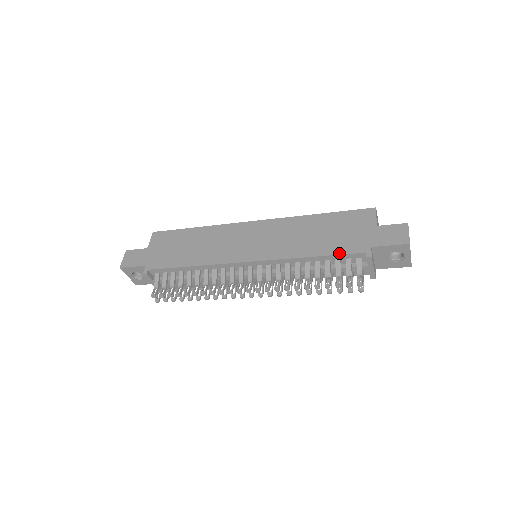
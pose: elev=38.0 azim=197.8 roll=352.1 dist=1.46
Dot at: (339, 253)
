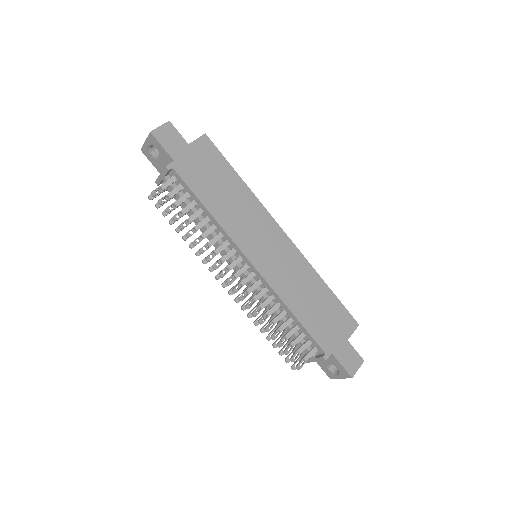
Dot at: (311, 334)
